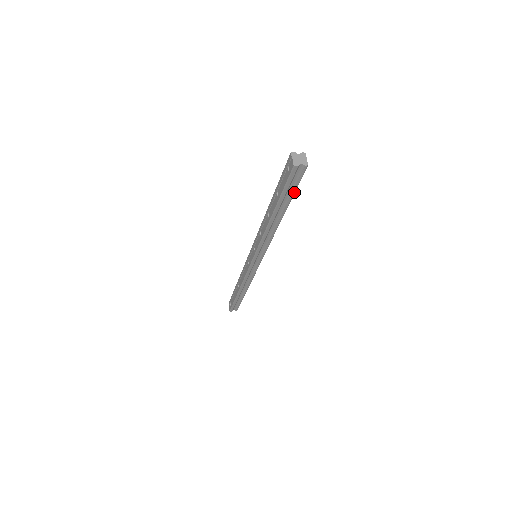
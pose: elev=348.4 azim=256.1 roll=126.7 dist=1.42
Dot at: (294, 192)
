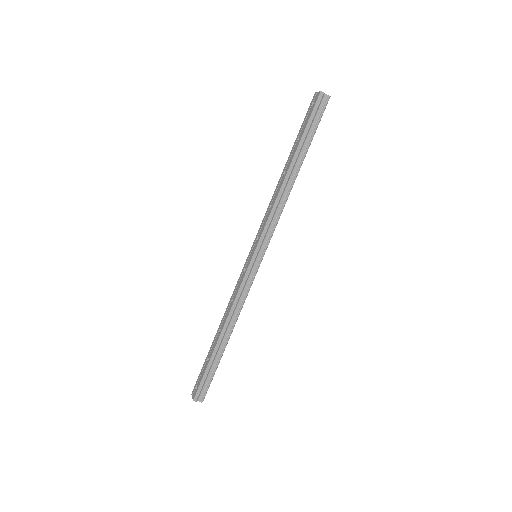
Dot at: (314, 133)
